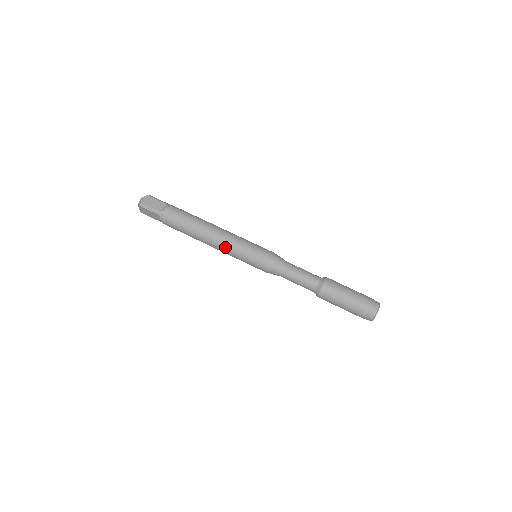
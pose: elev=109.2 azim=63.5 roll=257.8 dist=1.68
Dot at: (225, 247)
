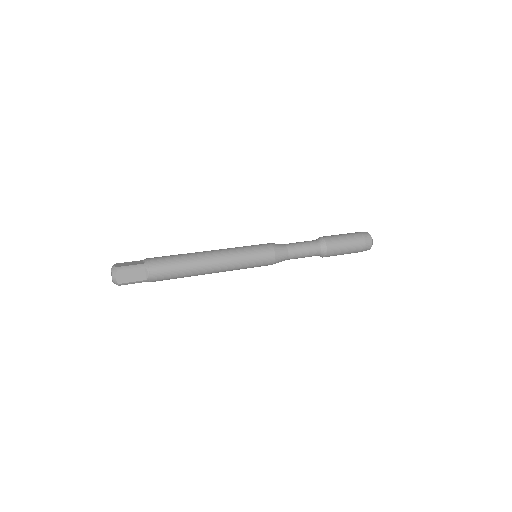
Dot at: (229, 256)
